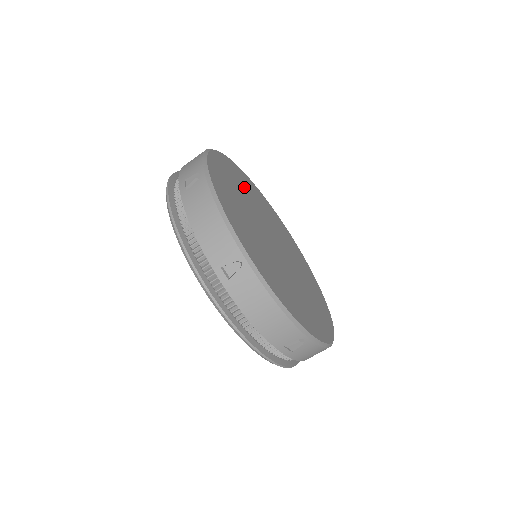
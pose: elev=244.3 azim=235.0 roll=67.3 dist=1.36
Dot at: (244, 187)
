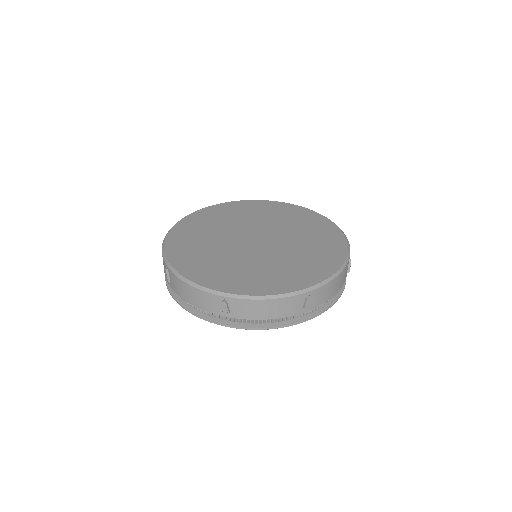
Dot at: (210, 224)
